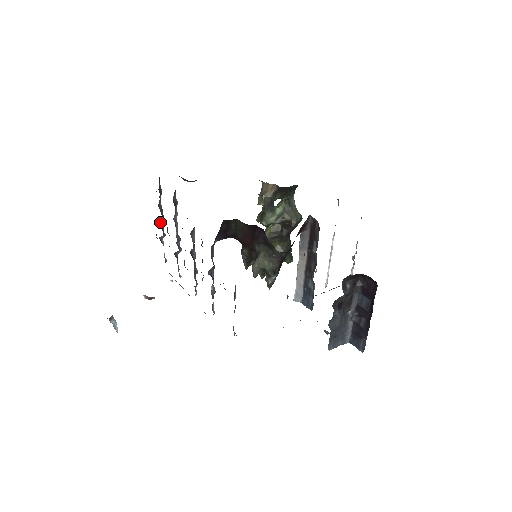
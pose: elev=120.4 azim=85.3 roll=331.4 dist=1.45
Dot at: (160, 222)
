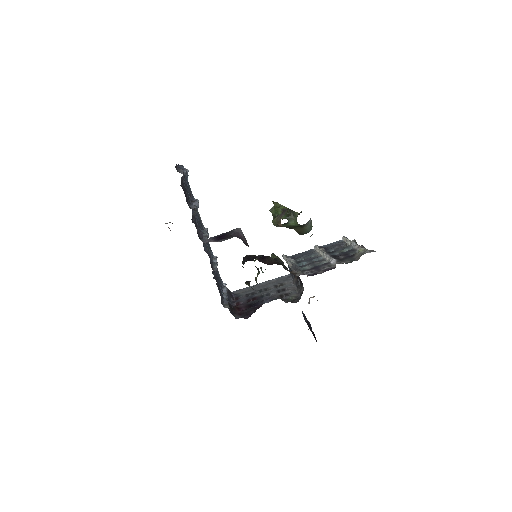
Dot at: occluded
